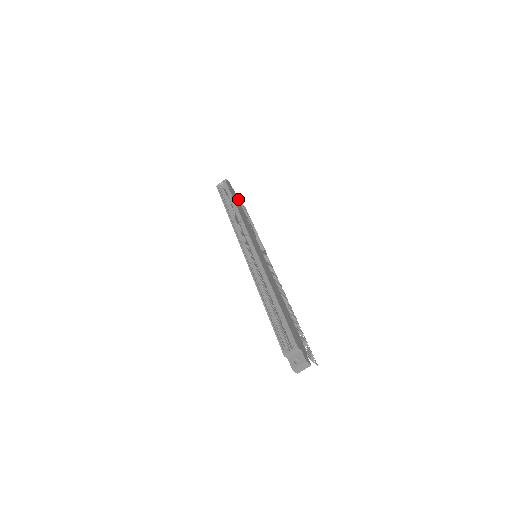
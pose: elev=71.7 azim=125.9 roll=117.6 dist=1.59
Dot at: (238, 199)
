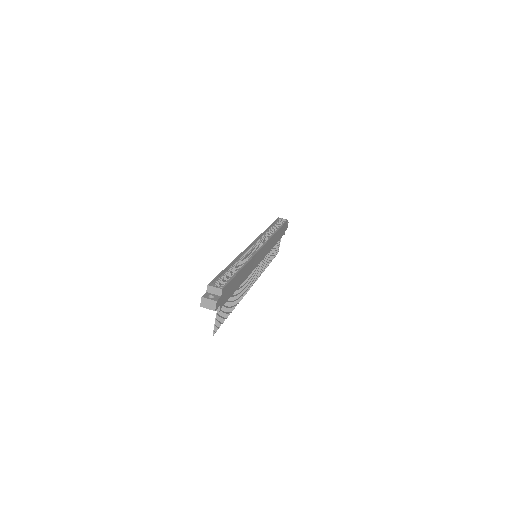
Dot at: occluded
